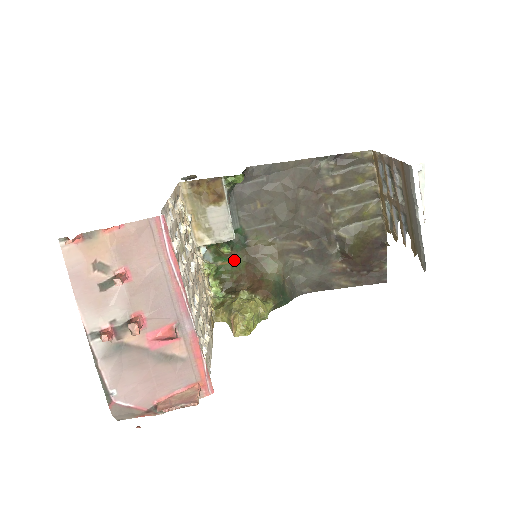
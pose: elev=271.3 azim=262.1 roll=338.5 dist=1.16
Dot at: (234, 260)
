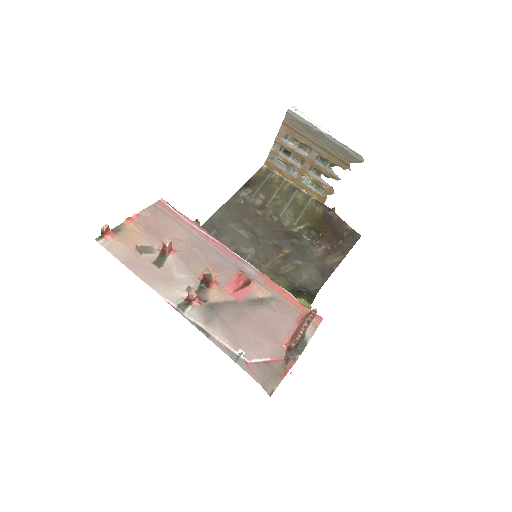
Dot at: occluded
